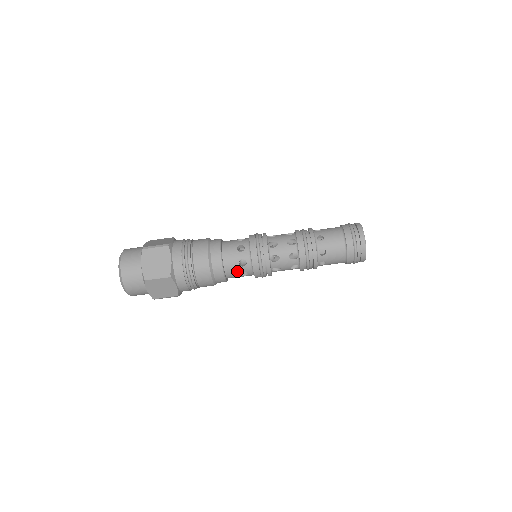
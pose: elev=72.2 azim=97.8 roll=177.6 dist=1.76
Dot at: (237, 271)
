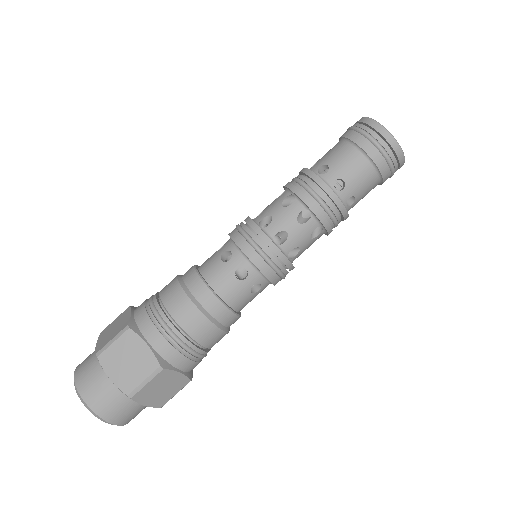
Dot at: (226, 273)
